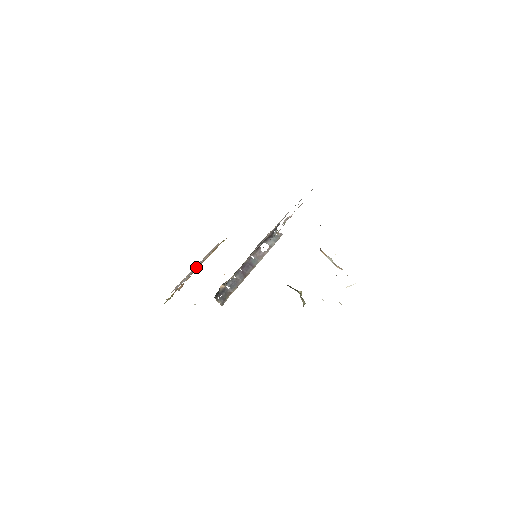
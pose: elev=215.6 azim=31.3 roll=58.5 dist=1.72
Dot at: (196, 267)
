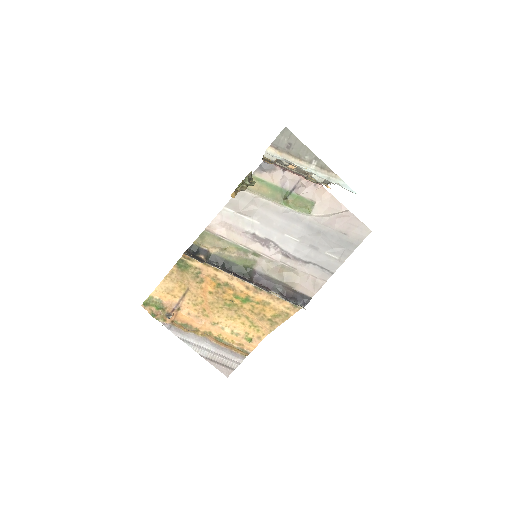
Dot at: (202, 342)
